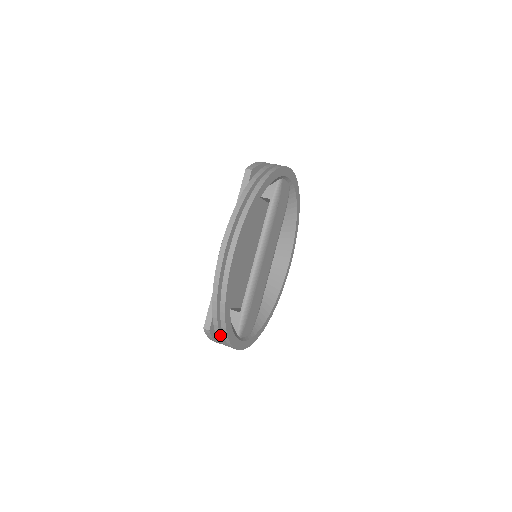
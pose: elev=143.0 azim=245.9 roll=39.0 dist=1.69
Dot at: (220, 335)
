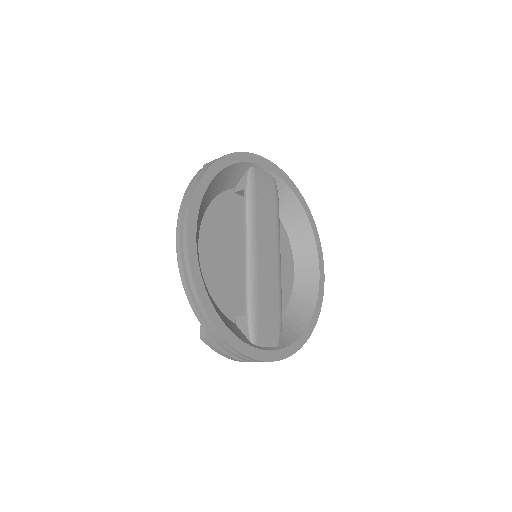
Dot at: (216, 339)
